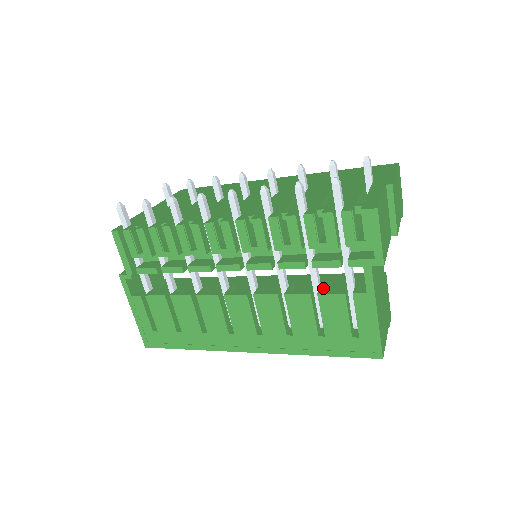
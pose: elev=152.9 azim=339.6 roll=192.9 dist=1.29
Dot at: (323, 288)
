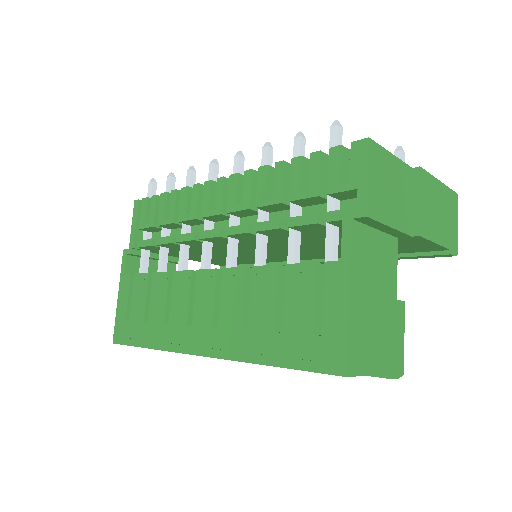
Dot at: occluded
